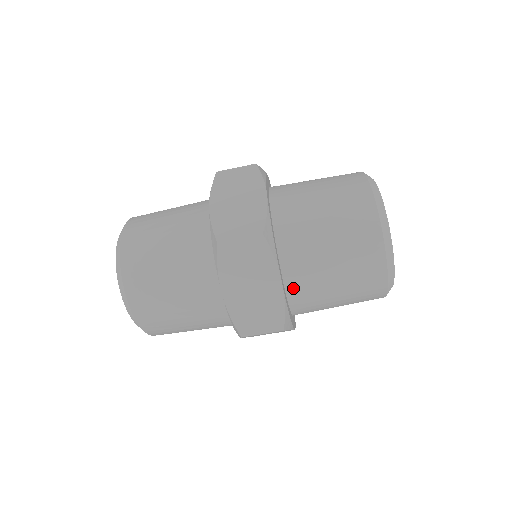
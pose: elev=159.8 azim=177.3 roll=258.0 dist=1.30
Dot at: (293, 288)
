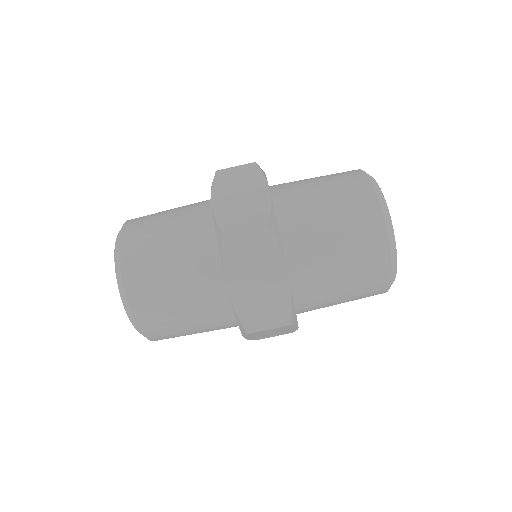
Dot at: (298, 282)
